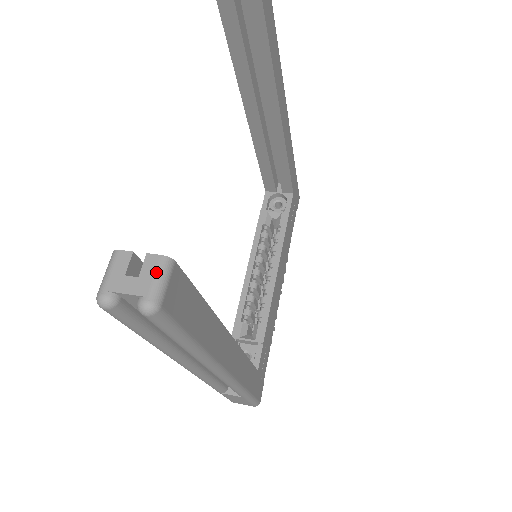
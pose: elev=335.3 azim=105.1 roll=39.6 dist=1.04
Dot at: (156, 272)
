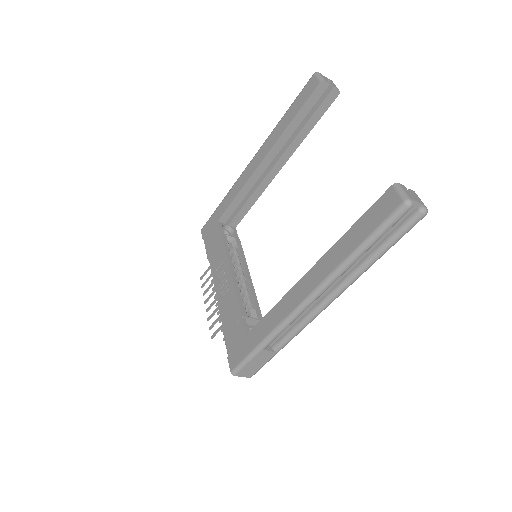
Dot at: occluded
